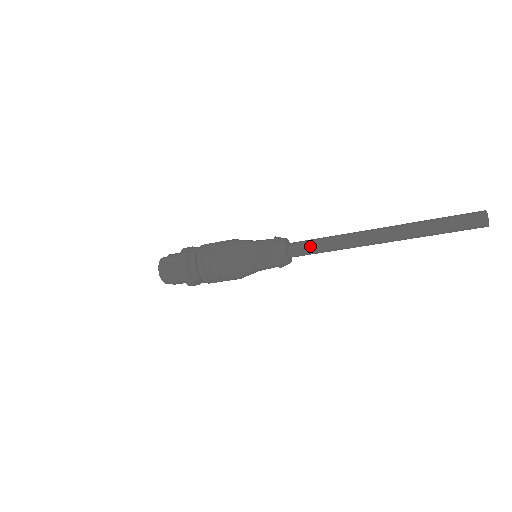
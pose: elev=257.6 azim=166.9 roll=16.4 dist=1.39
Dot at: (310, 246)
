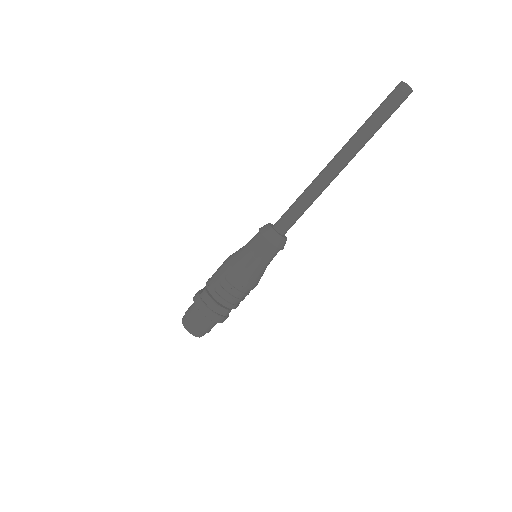
Dot at: (295, 215)
